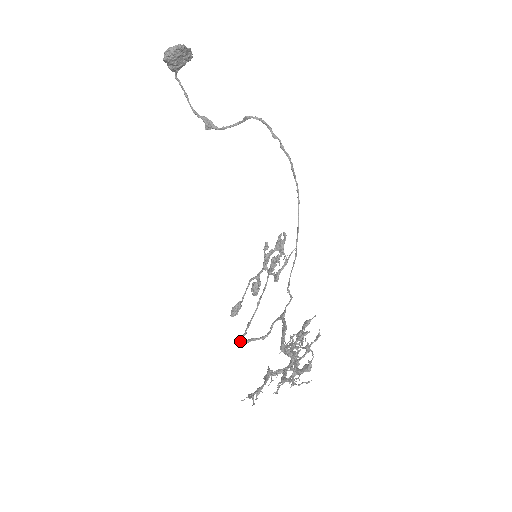
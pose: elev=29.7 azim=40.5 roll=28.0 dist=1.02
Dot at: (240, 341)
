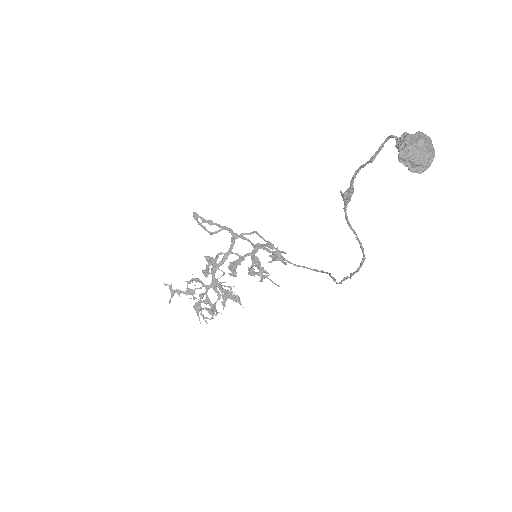
Dot at: (195, 217)
